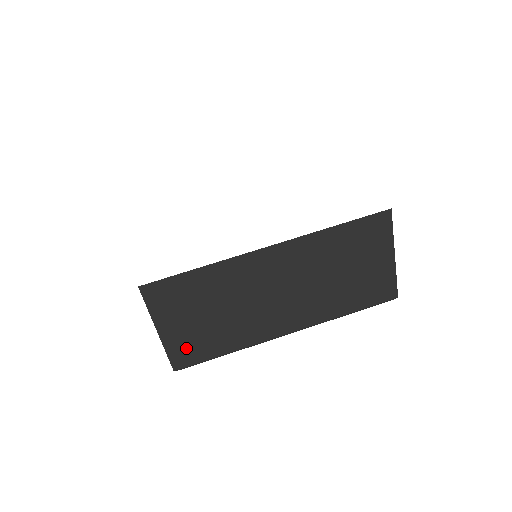
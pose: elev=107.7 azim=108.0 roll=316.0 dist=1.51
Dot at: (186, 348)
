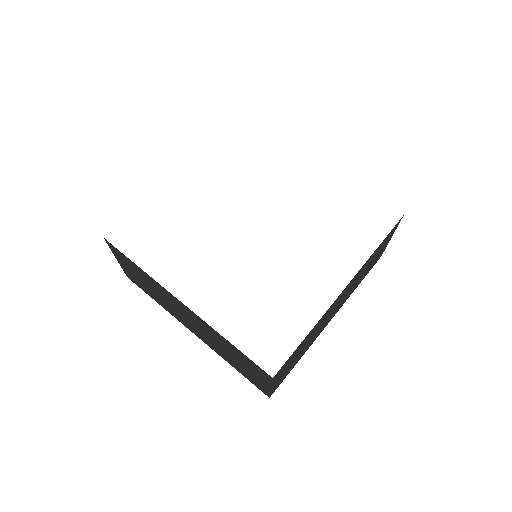
Dot at: (281, 380)
